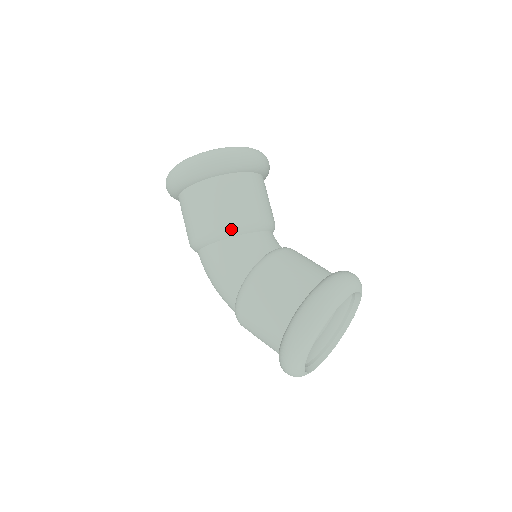
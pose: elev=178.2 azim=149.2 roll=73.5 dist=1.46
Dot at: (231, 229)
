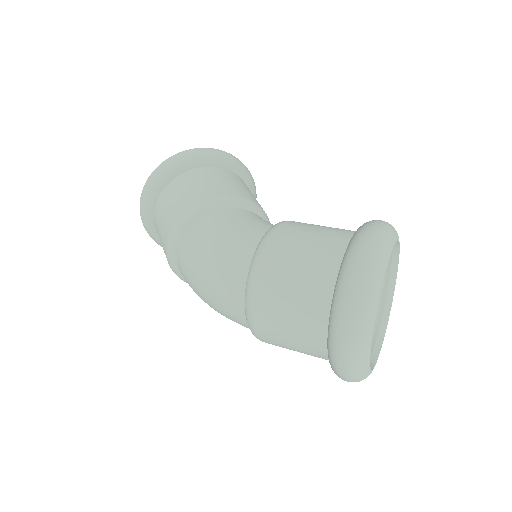
Dot at: (241, 199)
